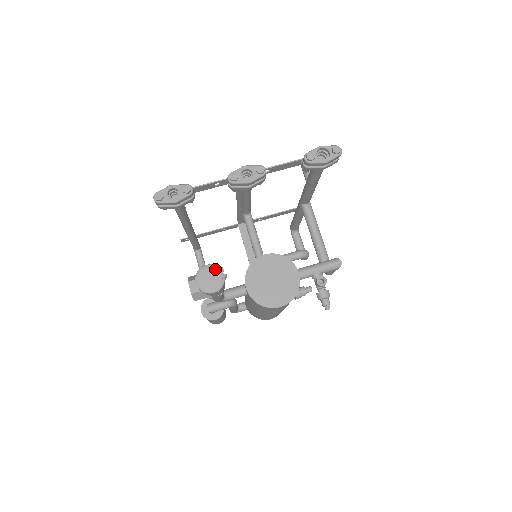
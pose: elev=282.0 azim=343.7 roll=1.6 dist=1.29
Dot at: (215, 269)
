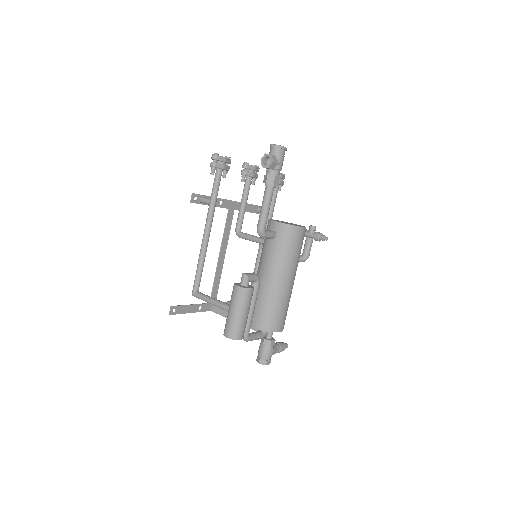
Dot at: occluded
